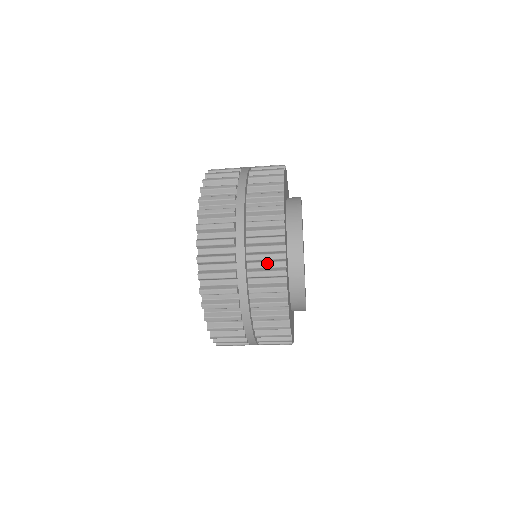
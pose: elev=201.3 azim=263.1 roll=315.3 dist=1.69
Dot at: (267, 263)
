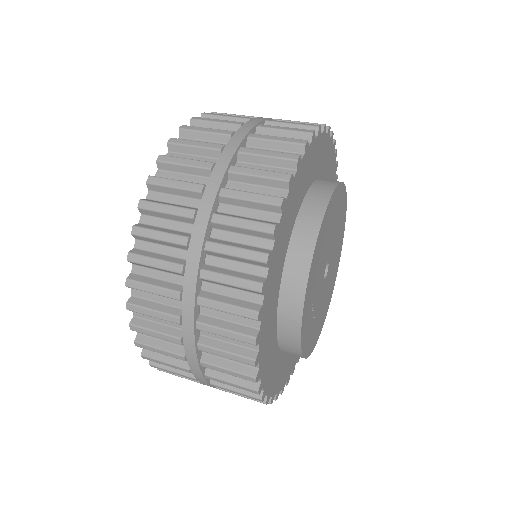
Dot at: occluded
